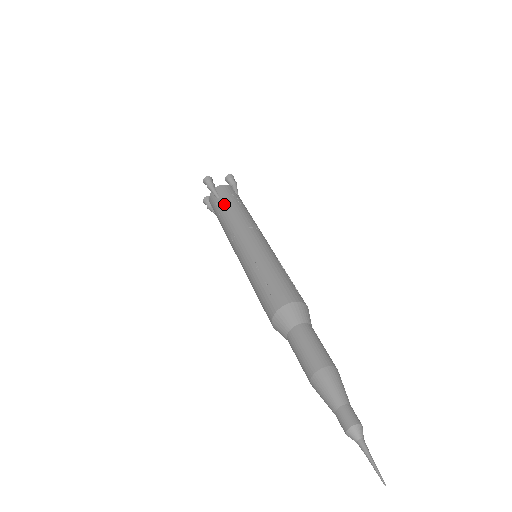
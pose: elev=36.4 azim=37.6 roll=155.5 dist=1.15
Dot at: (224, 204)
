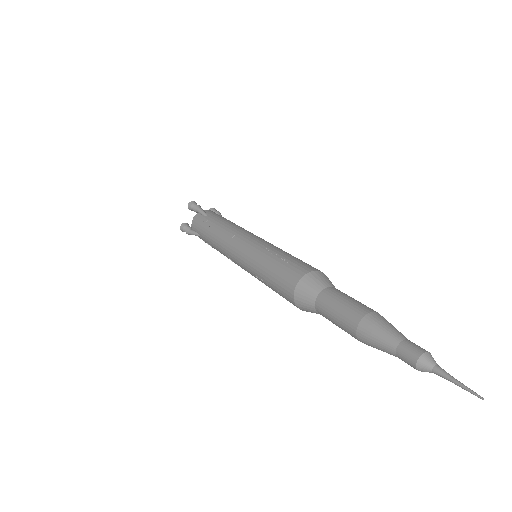
Dot at: (216, 218)
